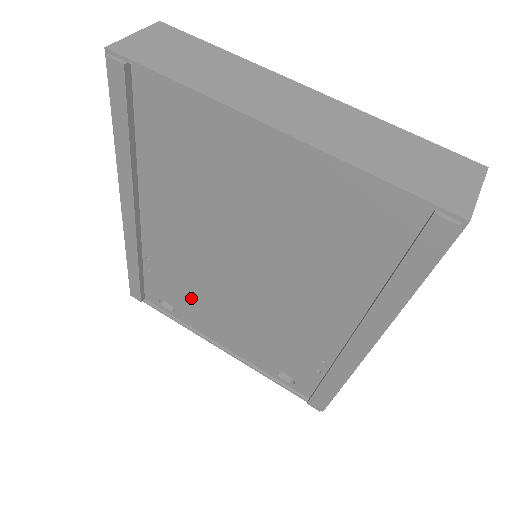
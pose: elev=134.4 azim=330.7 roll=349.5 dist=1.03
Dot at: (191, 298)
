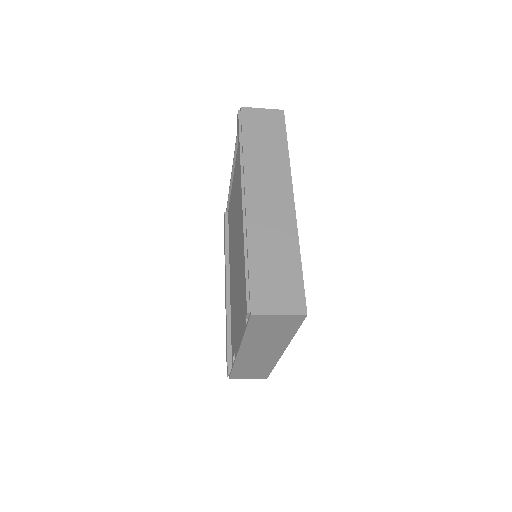
Dot at: (235, 323)
